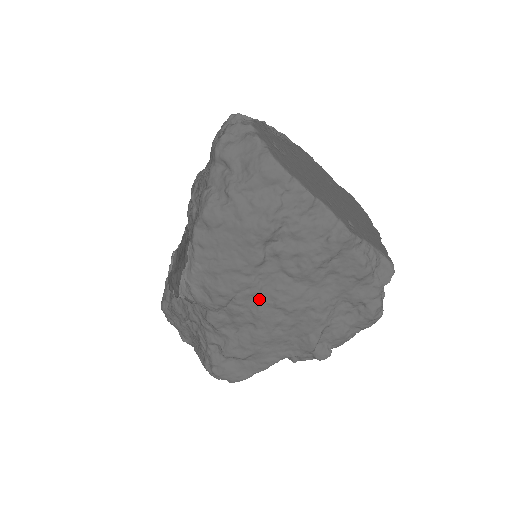
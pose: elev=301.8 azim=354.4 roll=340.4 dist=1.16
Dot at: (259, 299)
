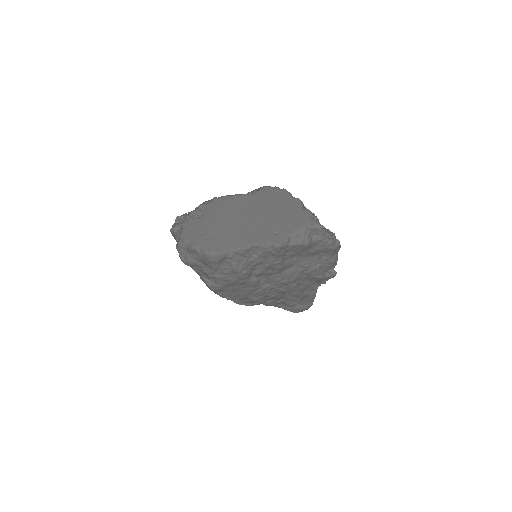
Dot at: (276, 288)
